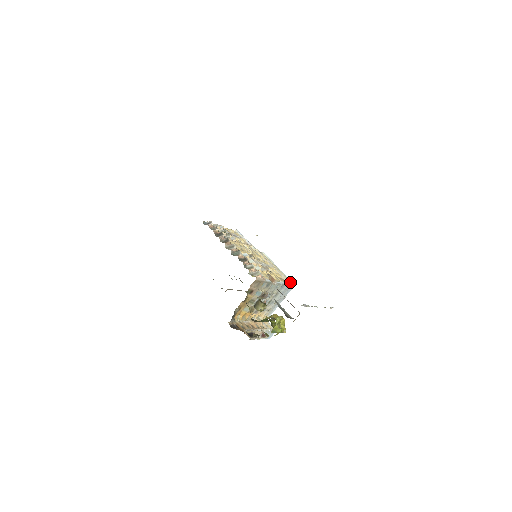
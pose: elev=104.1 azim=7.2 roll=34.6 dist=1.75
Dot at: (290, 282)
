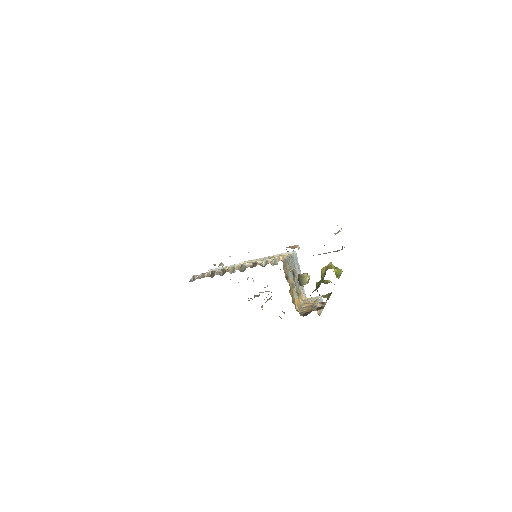
Dot at: occluded
